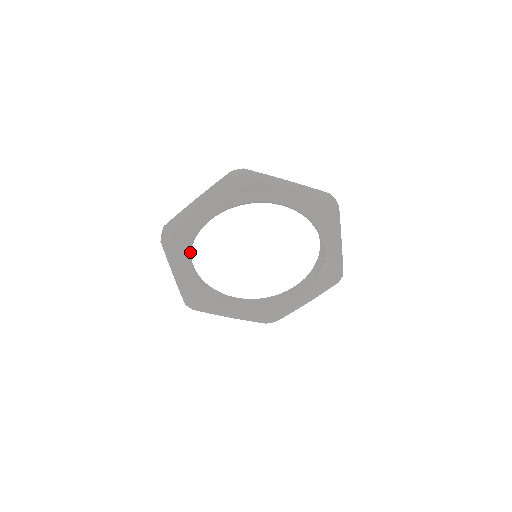
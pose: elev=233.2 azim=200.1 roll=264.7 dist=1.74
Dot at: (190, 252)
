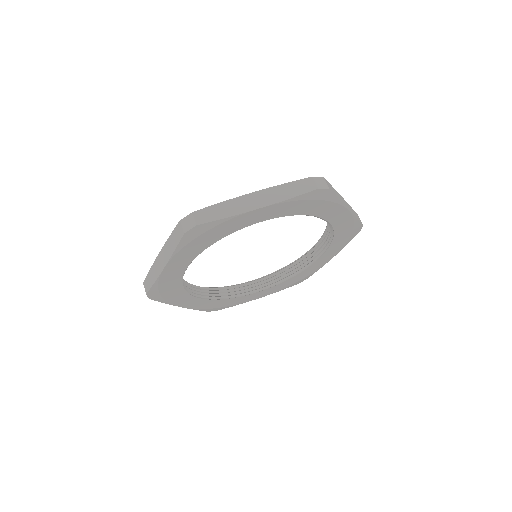
Dot at: (206, 248)
